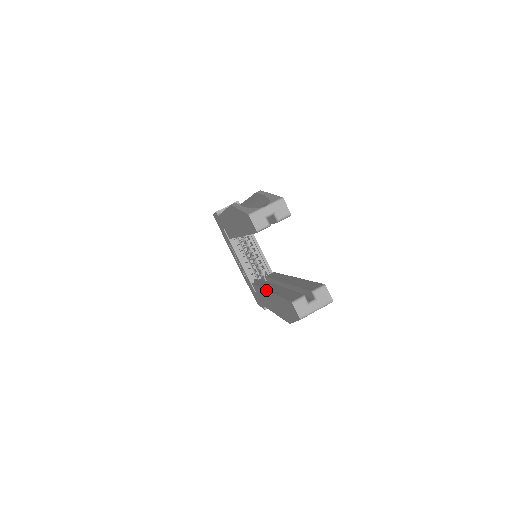
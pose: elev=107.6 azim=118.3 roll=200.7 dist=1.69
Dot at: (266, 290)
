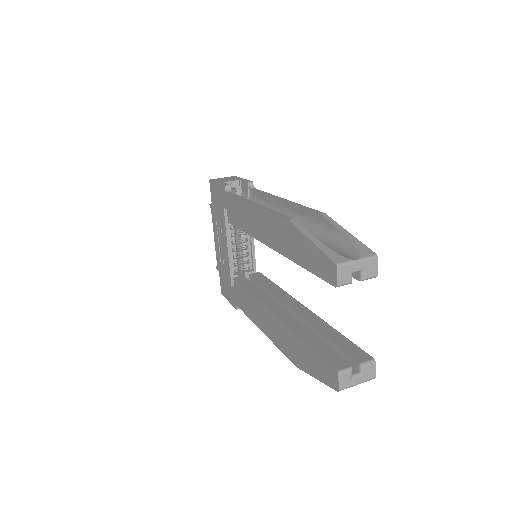
Dot at: (271, 312)
